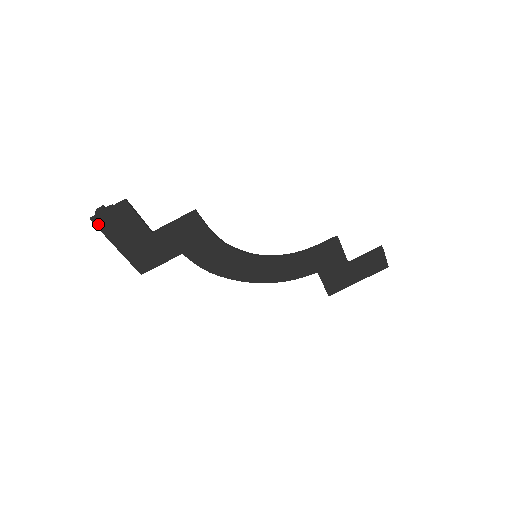
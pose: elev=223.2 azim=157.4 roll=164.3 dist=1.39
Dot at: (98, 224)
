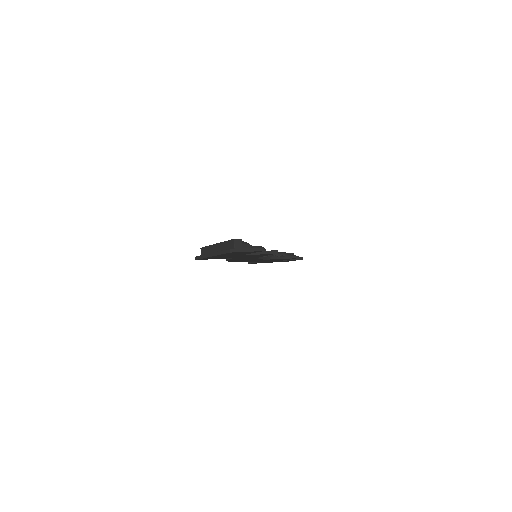
Dot at: (229, 253)
